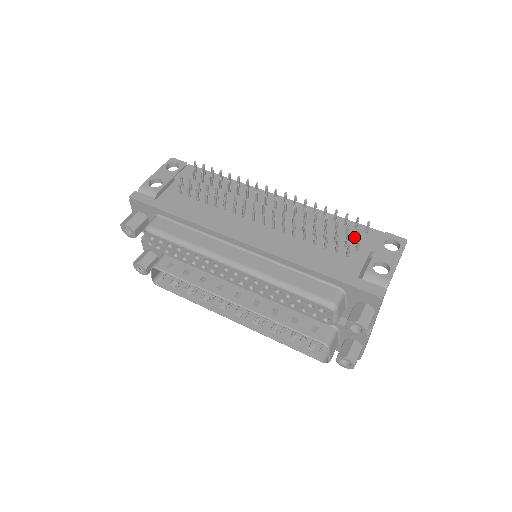
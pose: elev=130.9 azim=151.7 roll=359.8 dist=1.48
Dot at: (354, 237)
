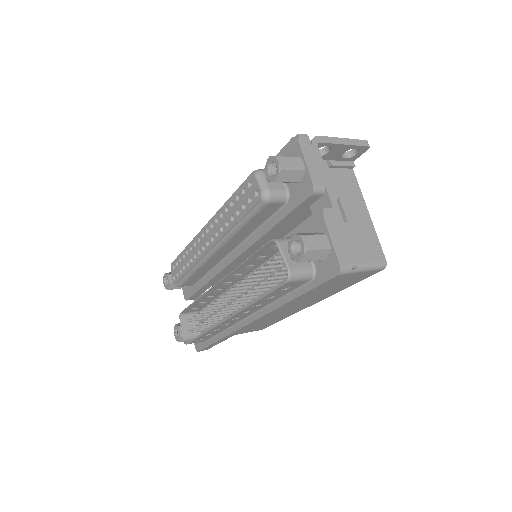
Dot at: occluded
